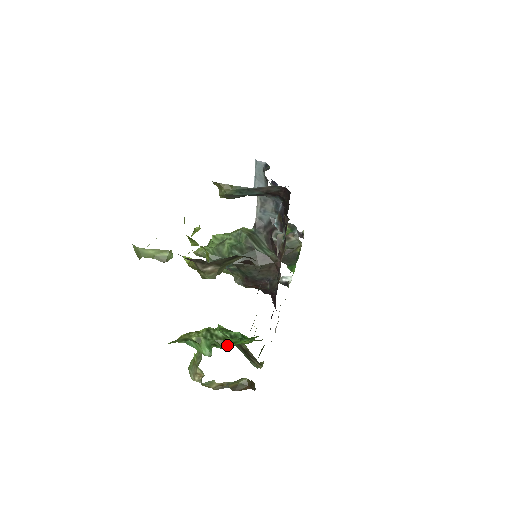
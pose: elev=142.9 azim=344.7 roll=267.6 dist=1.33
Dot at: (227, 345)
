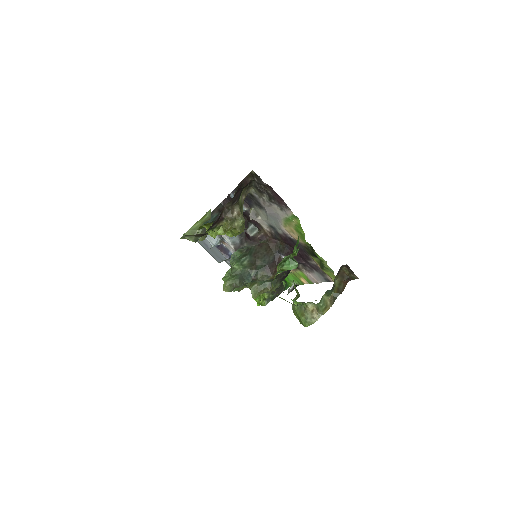
Dot at: (296, 247)
